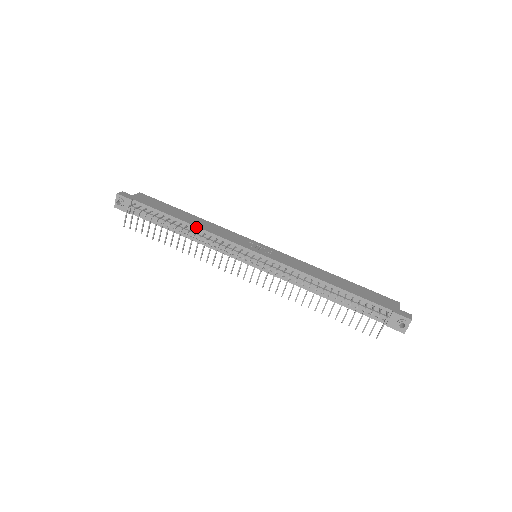
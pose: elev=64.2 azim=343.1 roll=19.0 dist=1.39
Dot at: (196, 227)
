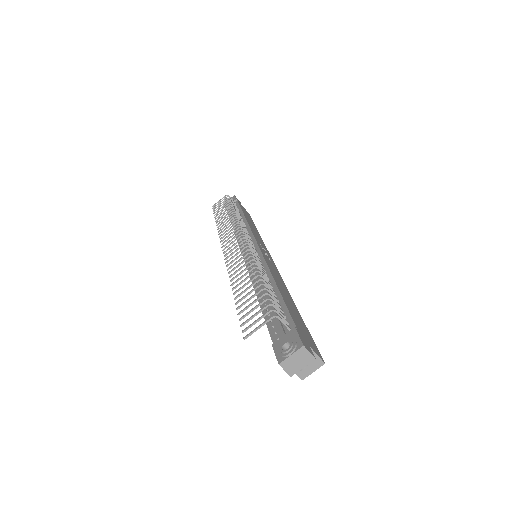
Dot at: (246, 220)
